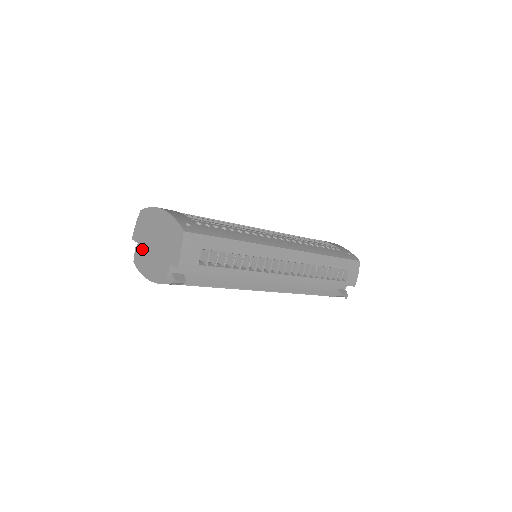
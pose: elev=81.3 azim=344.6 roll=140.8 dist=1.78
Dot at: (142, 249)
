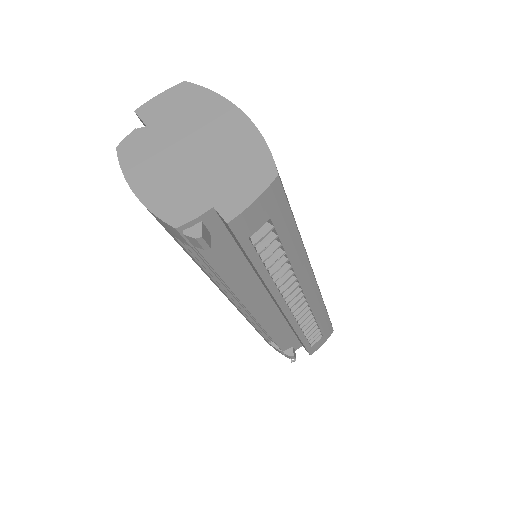
Dot at: (152, 141)
